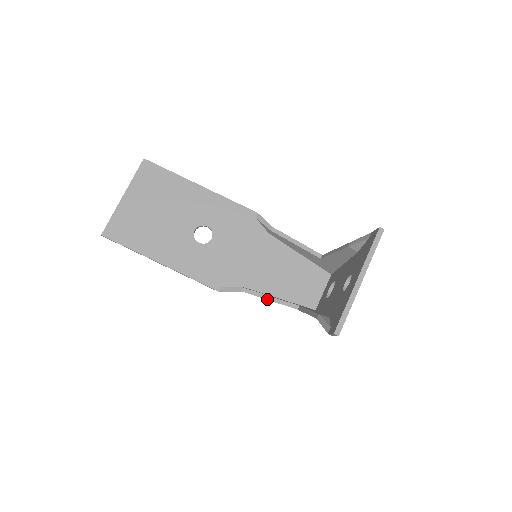
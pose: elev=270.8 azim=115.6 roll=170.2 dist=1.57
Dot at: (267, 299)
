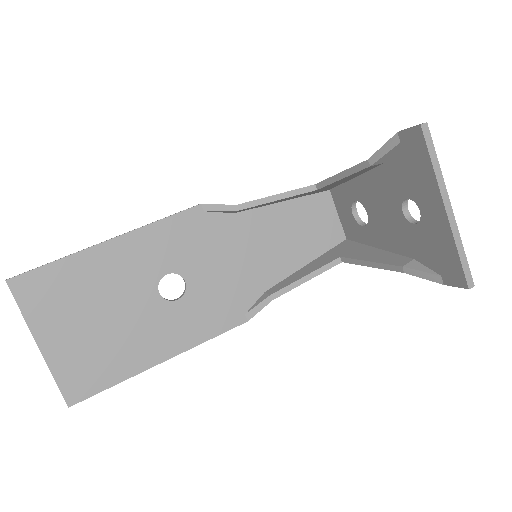
Dot at: (304, 282)
